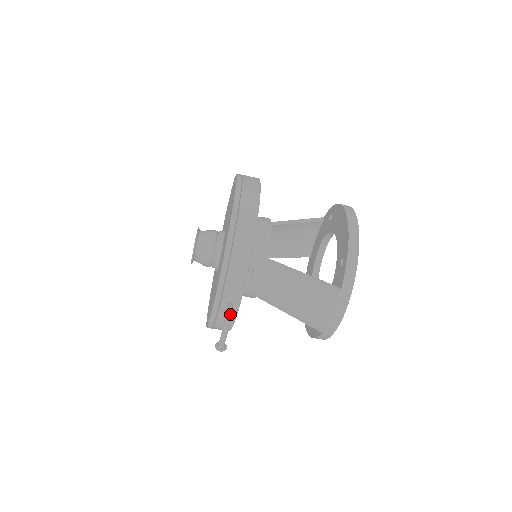
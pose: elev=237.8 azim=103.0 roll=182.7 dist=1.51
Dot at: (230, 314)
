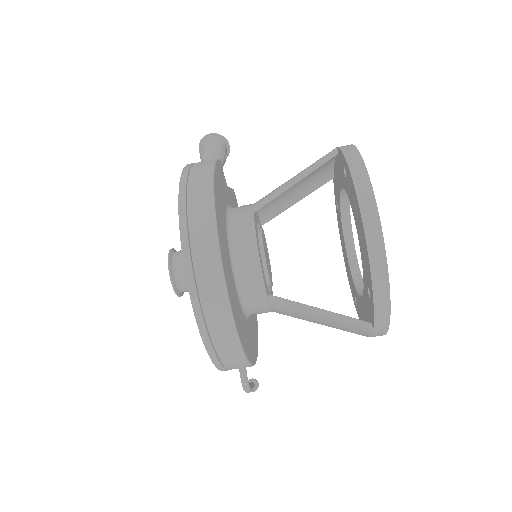
Dot at: (246, 386)
